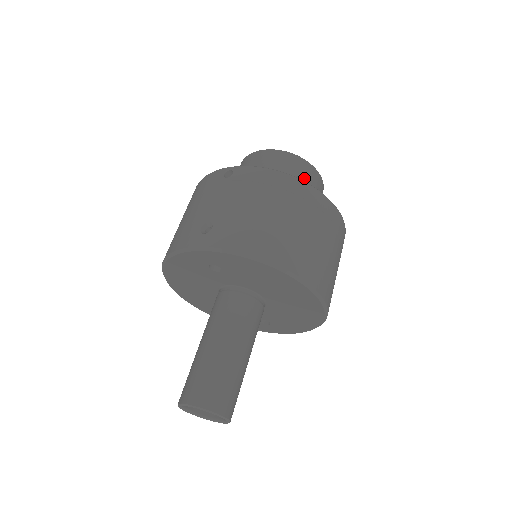
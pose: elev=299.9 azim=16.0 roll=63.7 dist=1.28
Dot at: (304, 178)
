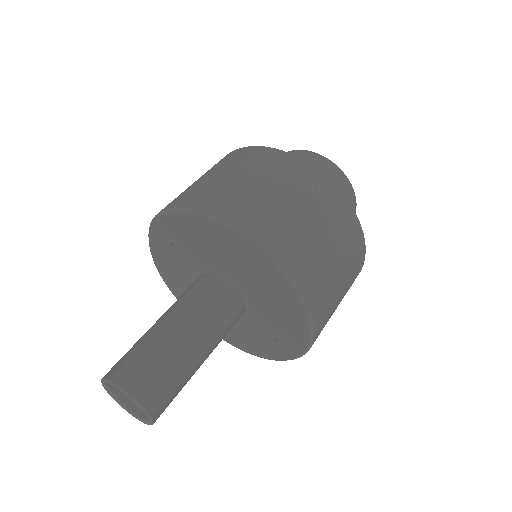
Dot at: occluded
